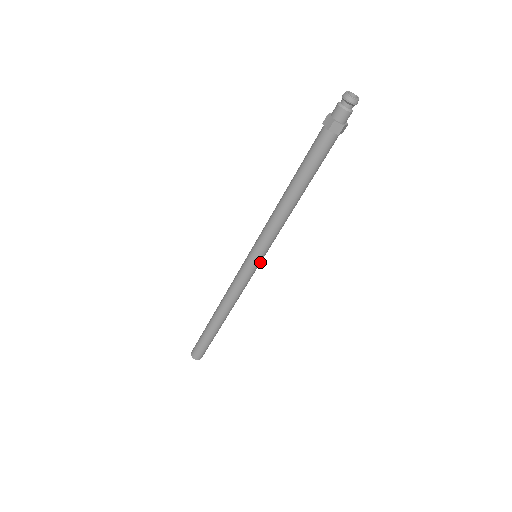
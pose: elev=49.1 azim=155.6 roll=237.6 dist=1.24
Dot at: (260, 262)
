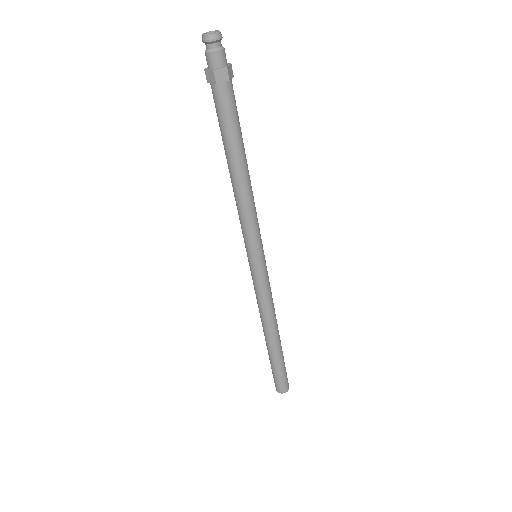
Dot at: (258, 263)
